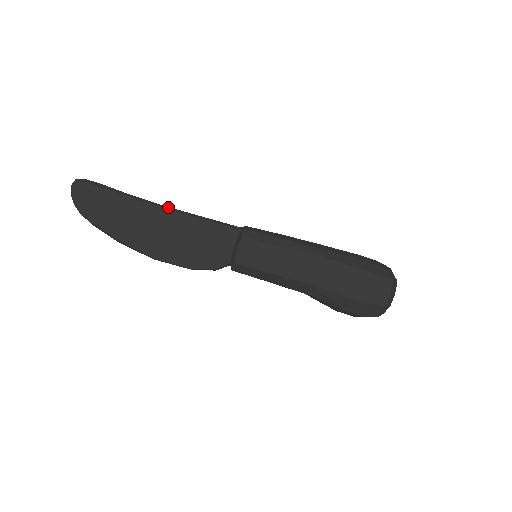
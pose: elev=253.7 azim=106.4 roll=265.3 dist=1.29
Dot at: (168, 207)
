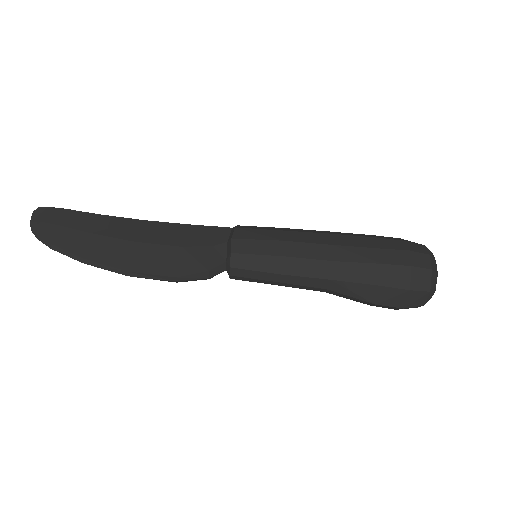
Dot at: (145, 221)
